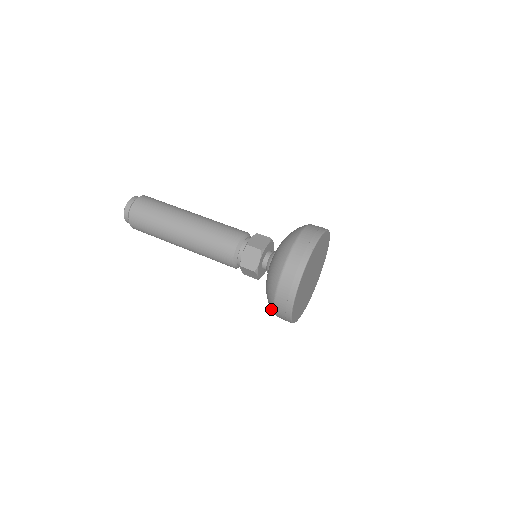
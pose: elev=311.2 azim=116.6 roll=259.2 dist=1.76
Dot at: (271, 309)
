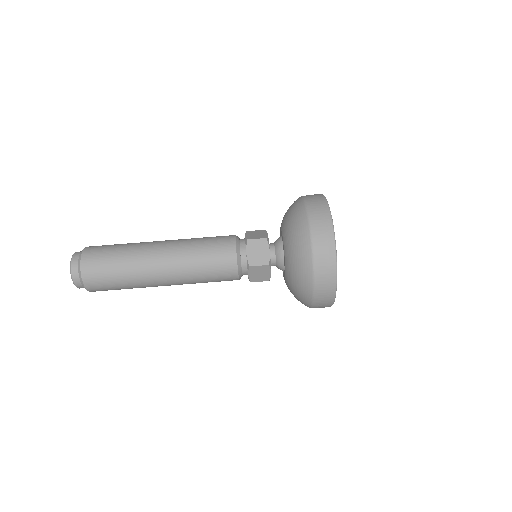
Dot at: (306, 295)
